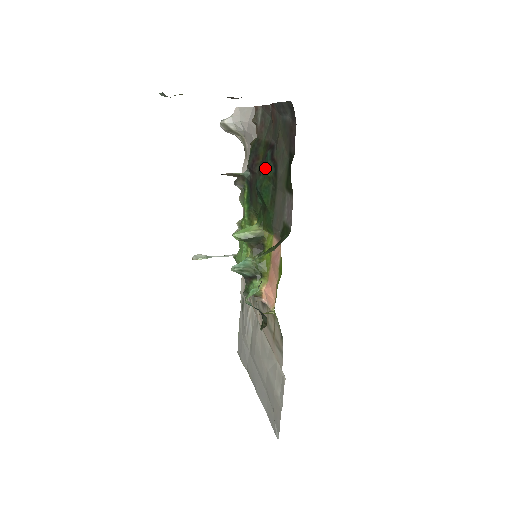
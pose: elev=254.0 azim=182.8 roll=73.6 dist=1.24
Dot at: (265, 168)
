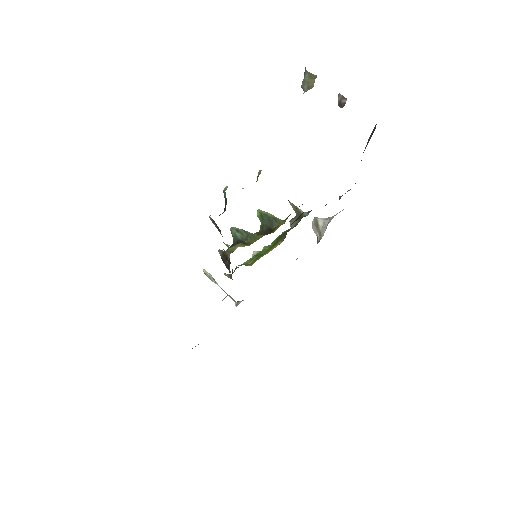
Dot at: occluded
